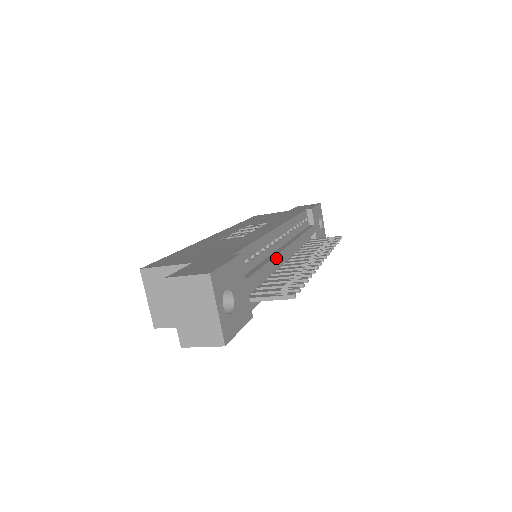
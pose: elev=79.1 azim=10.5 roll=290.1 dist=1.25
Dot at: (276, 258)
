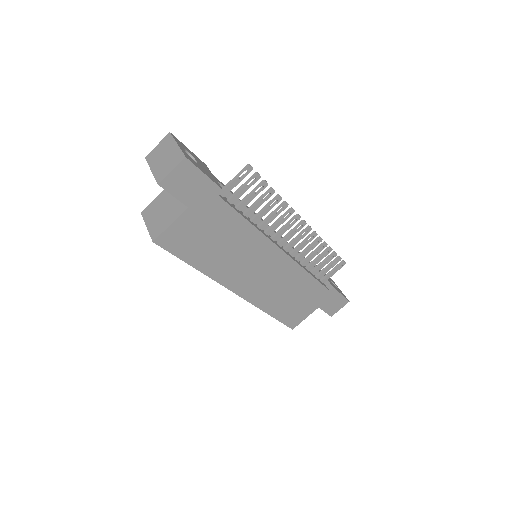
Dot at: occluded
